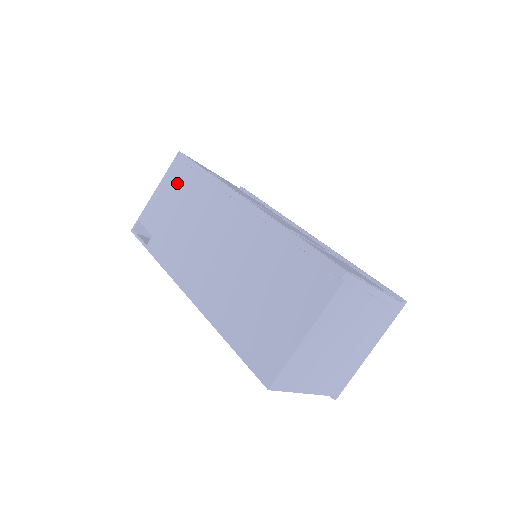
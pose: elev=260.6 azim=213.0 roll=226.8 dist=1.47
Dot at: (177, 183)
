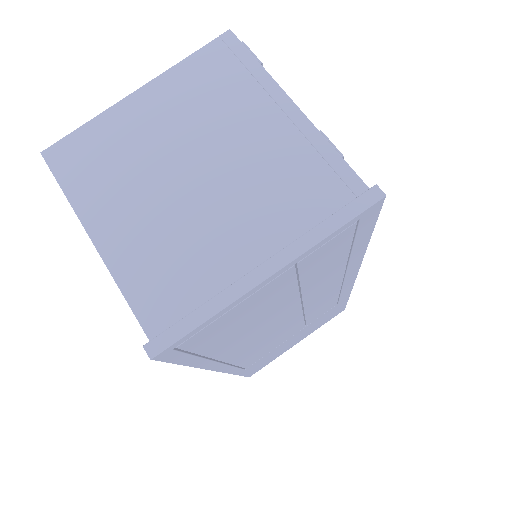
Dot at: occluded
